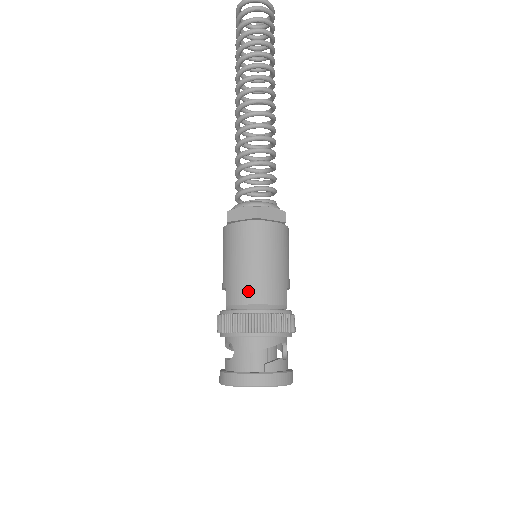
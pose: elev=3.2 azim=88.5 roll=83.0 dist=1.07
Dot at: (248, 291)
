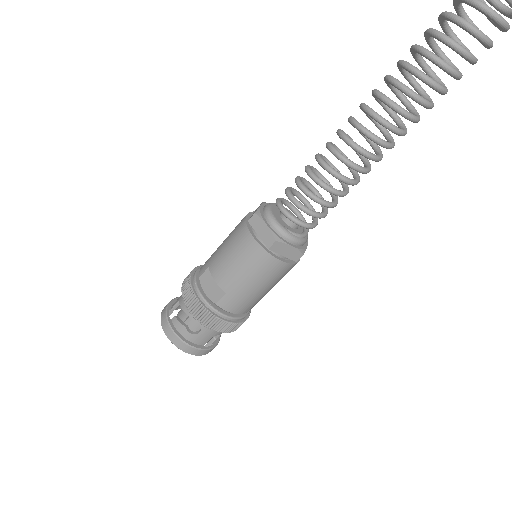
Dot at: (245, 307)
